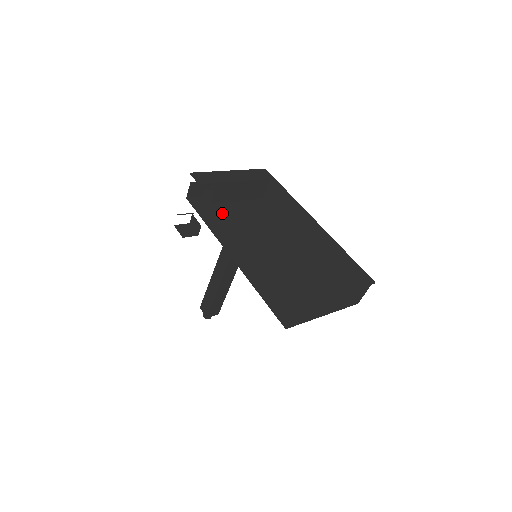
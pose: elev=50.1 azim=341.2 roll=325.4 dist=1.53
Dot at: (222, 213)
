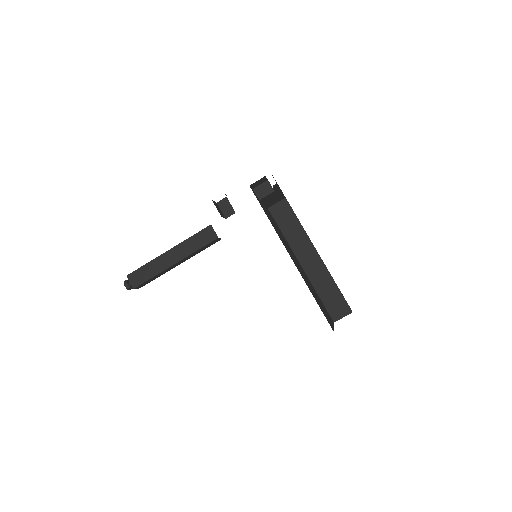
Dot at: occluded
